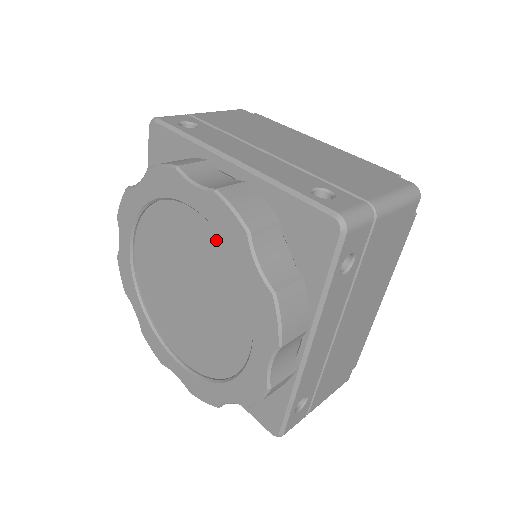
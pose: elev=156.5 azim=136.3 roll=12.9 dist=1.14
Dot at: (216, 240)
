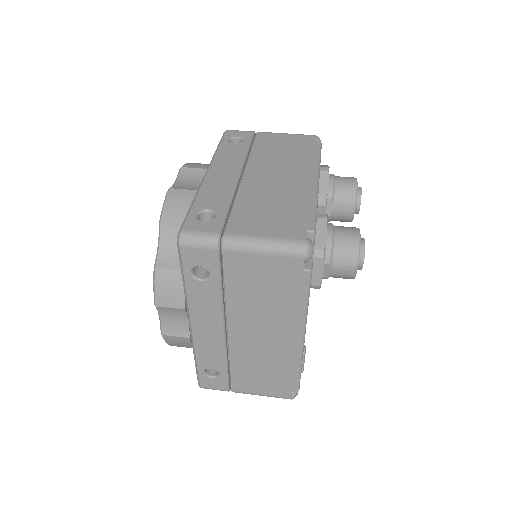
Dot at: occluded
